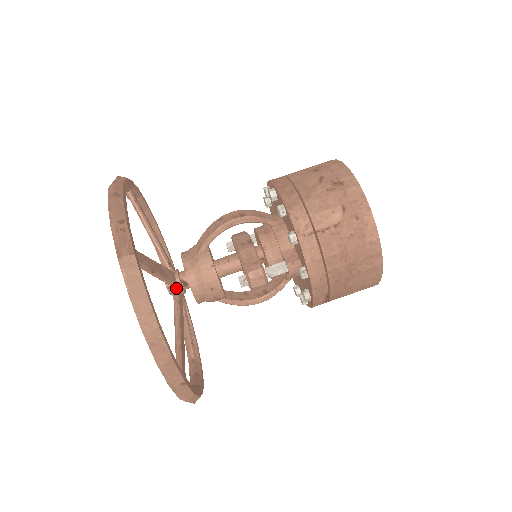
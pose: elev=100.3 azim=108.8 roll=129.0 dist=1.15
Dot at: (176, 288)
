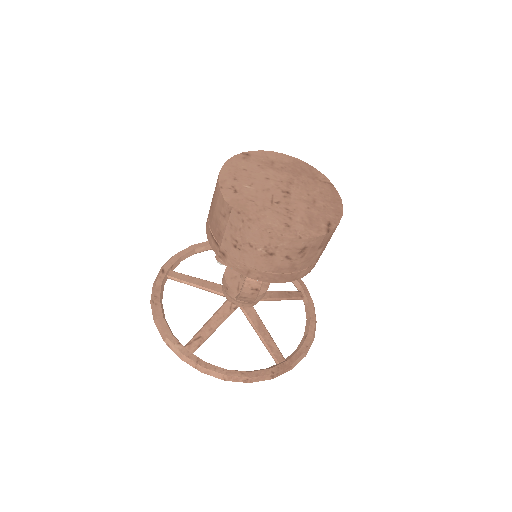
Dot at: occluded
